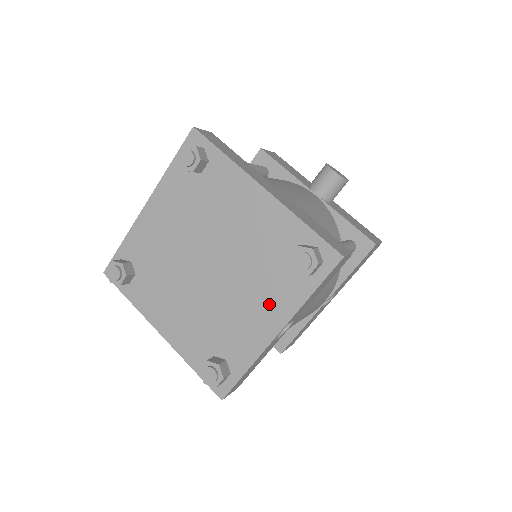
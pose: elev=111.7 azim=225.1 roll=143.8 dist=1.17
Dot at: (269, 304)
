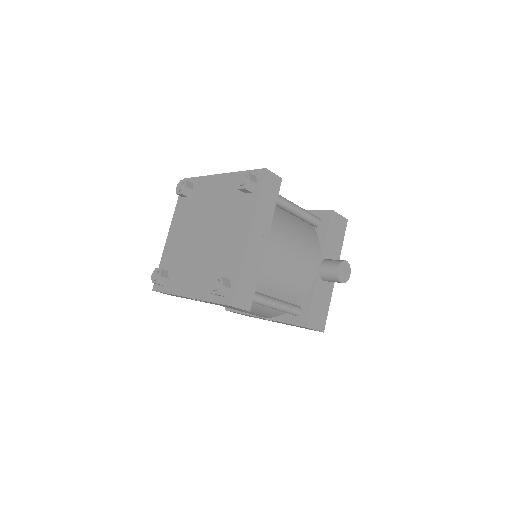
Dot at: (198, 282)
